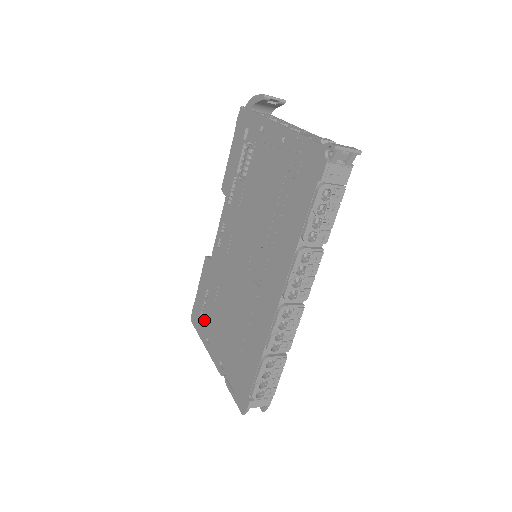
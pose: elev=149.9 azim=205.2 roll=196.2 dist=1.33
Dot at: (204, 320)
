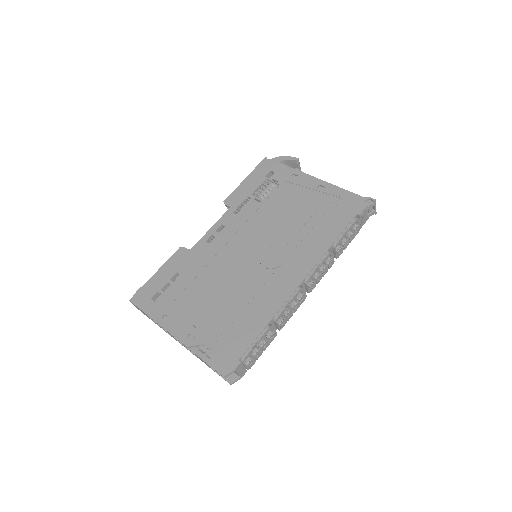
Dot at: (163, 299)
